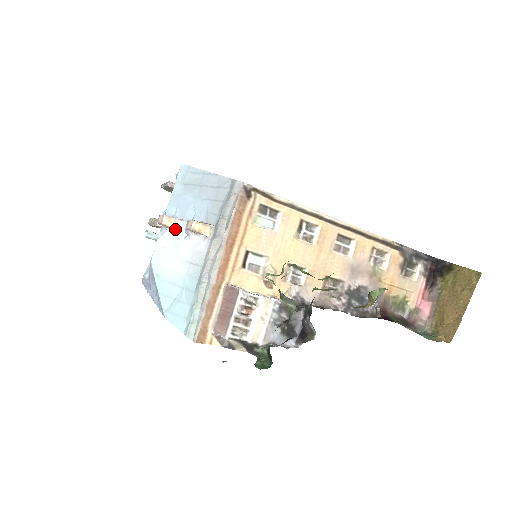
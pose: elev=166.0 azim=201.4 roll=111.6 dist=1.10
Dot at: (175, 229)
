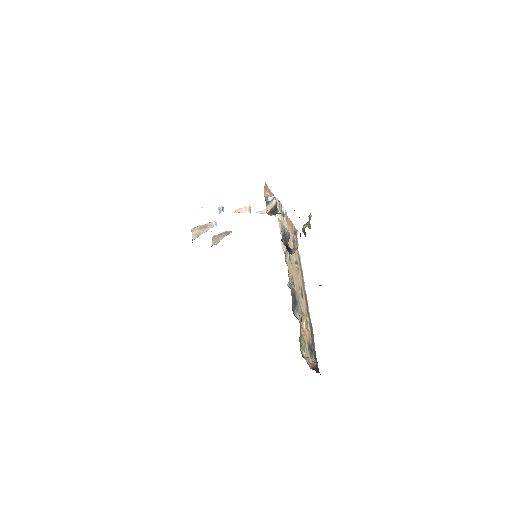
Dot at: (247, 212)
